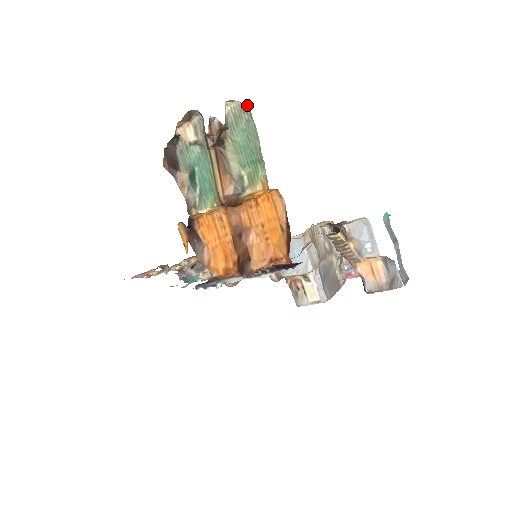
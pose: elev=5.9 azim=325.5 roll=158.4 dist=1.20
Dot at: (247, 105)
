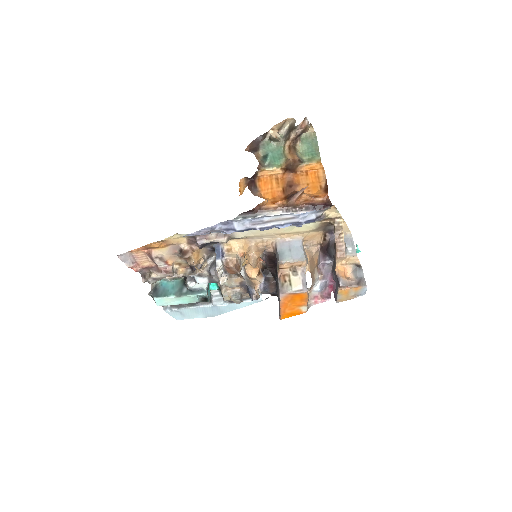
Dot at: (315, 134)
